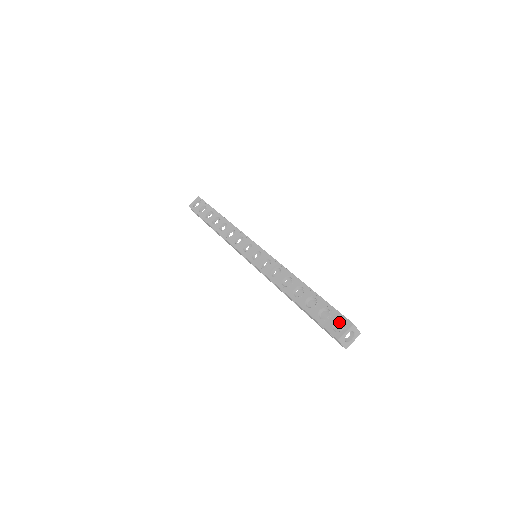
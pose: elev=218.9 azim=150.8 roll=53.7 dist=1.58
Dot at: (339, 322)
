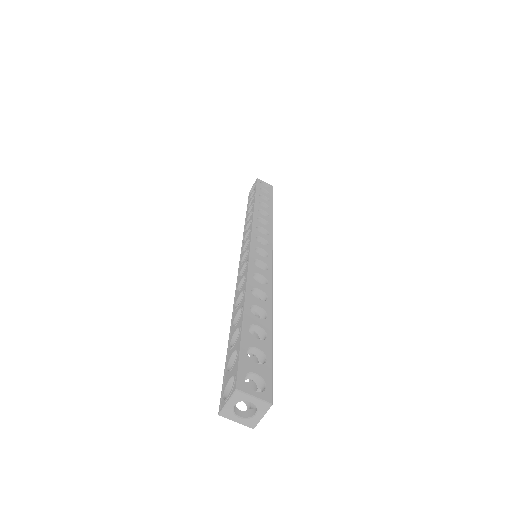
Dot at: occluded
